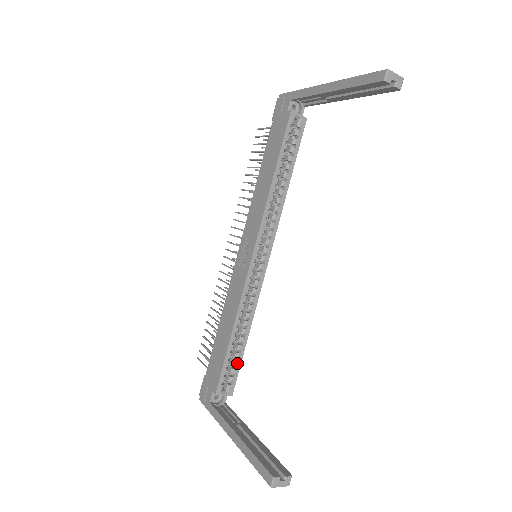
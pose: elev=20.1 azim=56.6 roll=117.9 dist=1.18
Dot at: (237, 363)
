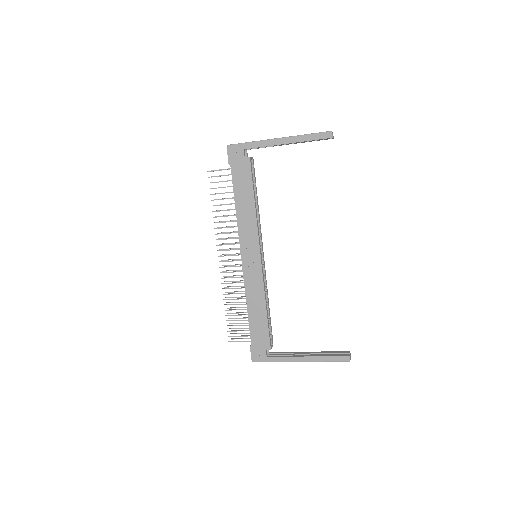
Dot at: (270, 325)
